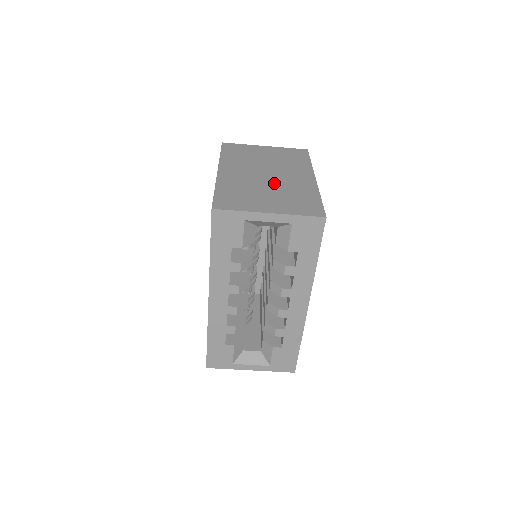
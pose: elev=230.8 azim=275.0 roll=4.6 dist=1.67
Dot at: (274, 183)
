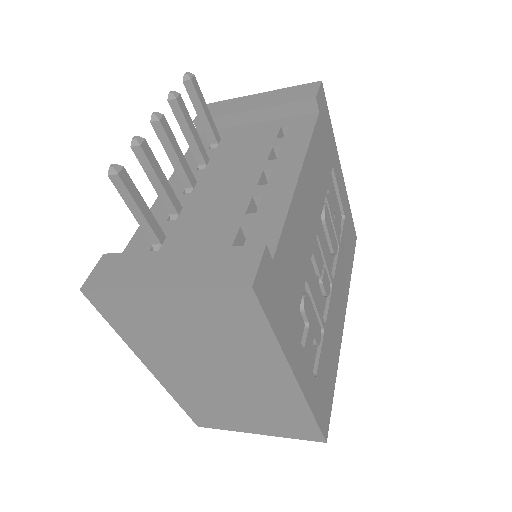
Dot at: (238, 393)
